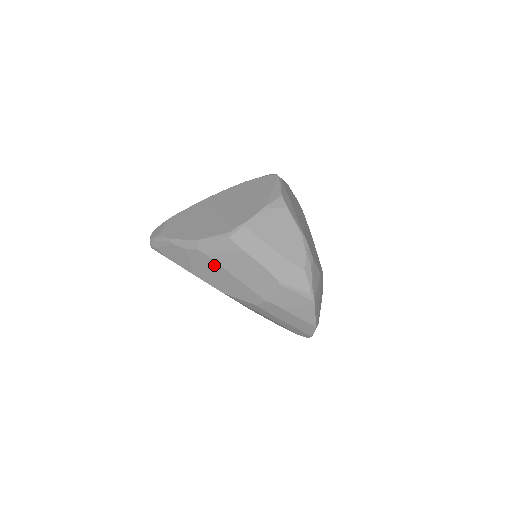
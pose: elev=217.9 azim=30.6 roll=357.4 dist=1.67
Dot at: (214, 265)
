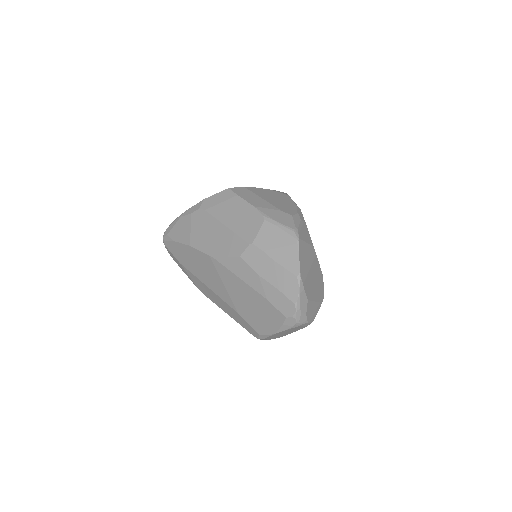
Dot at: (210, 221)
